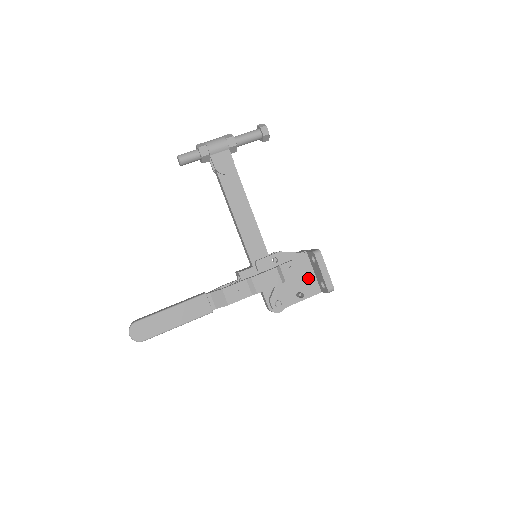
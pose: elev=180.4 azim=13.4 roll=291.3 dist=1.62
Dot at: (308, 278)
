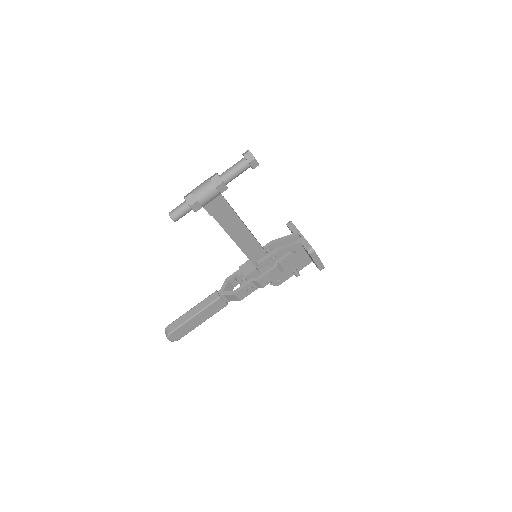
Dot at: (301, 258)
